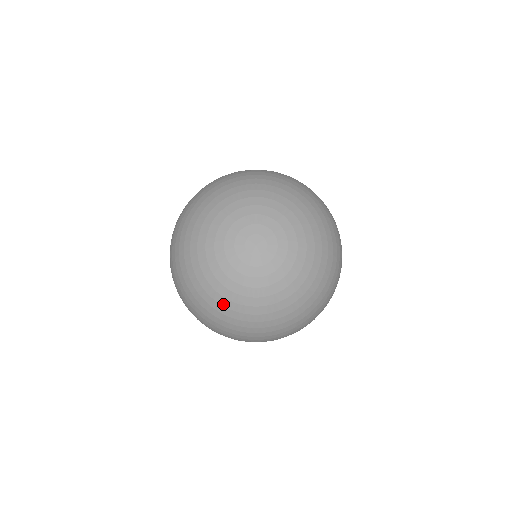
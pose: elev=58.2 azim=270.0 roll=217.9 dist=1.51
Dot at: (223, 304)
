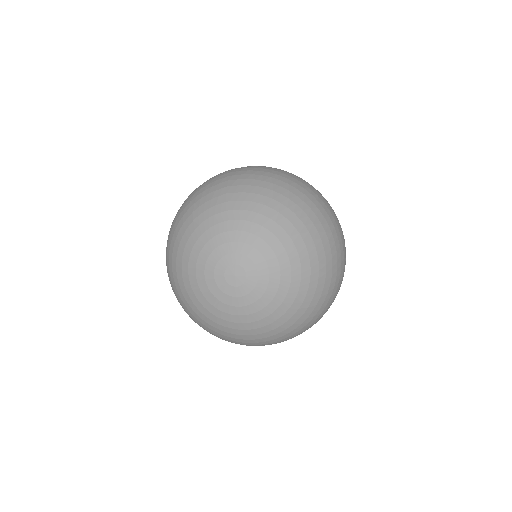
Dot at: (222, 330)
